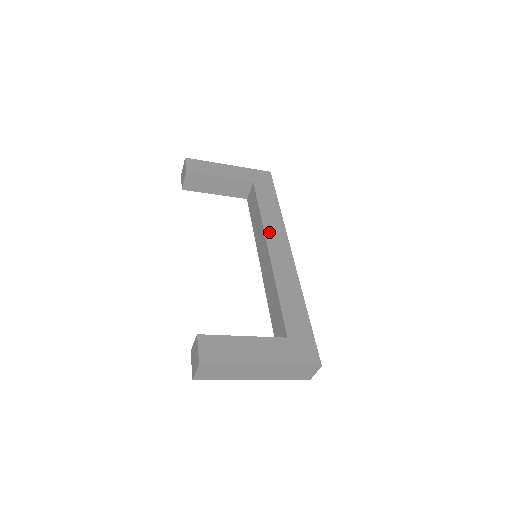
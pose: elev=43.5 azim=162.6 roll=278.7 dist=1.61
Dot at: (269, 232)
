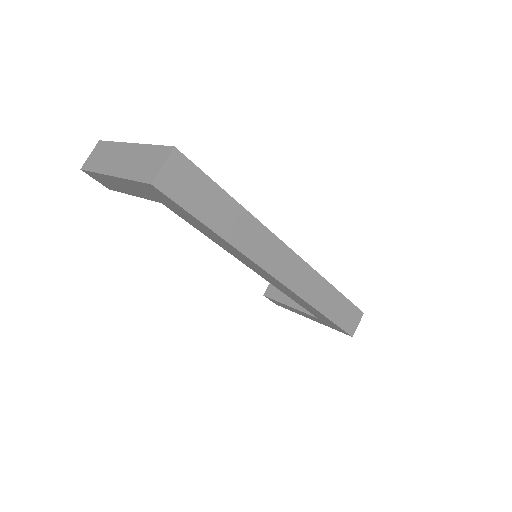
Dot at: occluded
